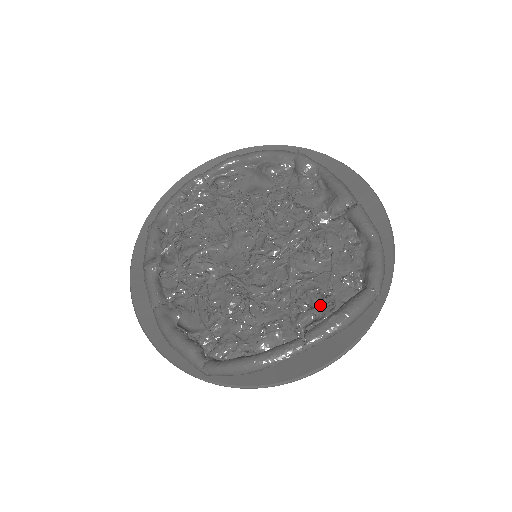
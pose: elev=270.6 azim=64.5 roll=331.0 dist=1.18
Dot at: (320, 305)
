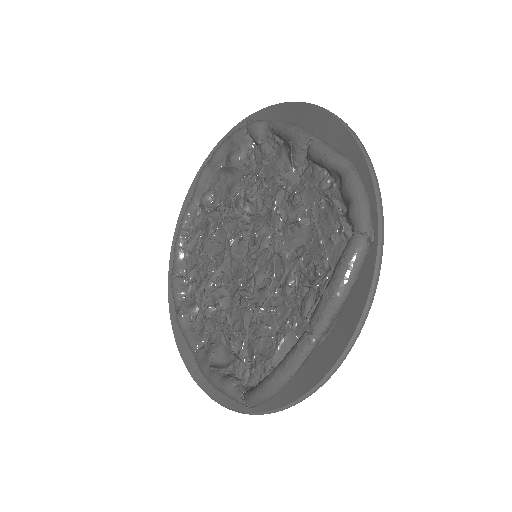
Dot at: (314, 282)
